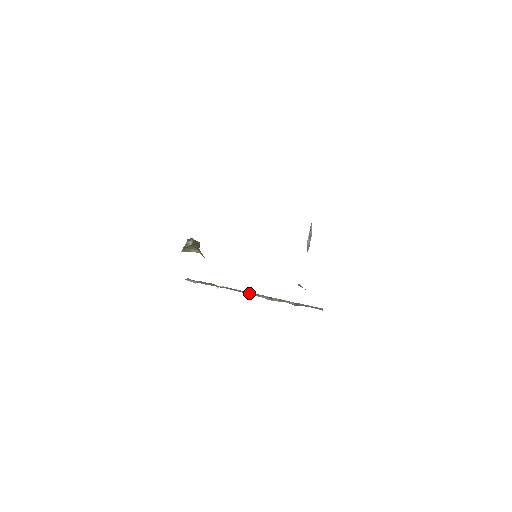
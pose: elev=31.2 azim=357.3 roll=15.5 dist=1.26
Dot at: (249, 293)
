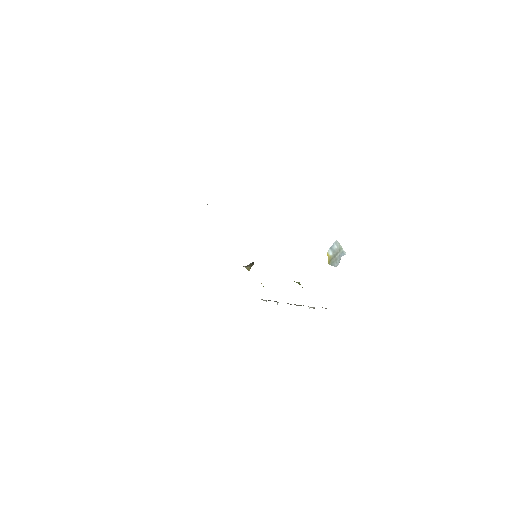
Dot at: occluded
